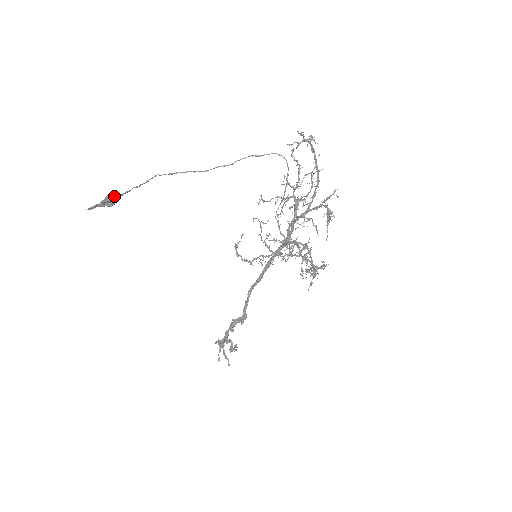
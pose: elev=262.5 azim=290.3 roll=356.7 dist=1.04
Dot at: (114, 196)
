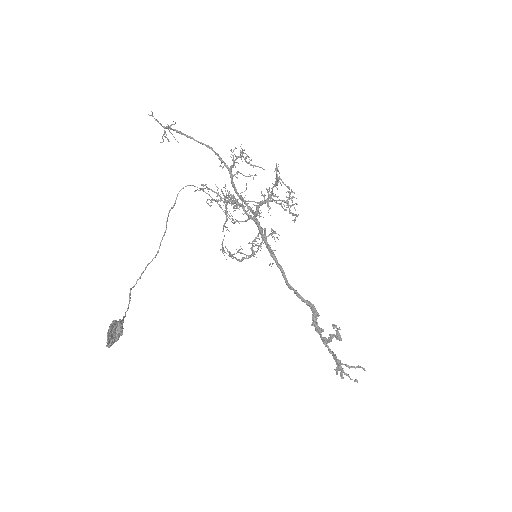
Dot at: (115, 320)
